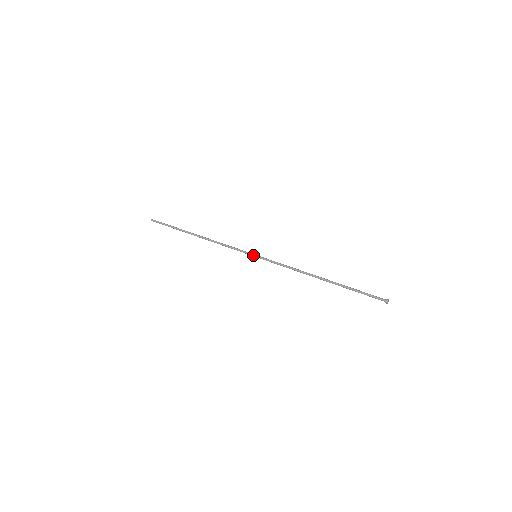
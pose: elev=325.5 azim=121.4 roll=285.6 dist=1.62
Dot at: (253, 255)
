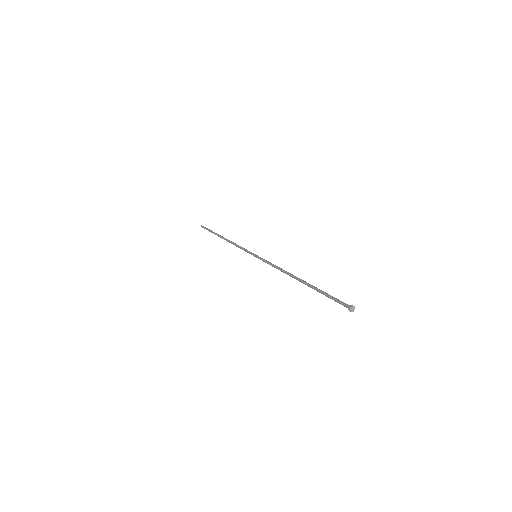
Dot at: (253, 255)
